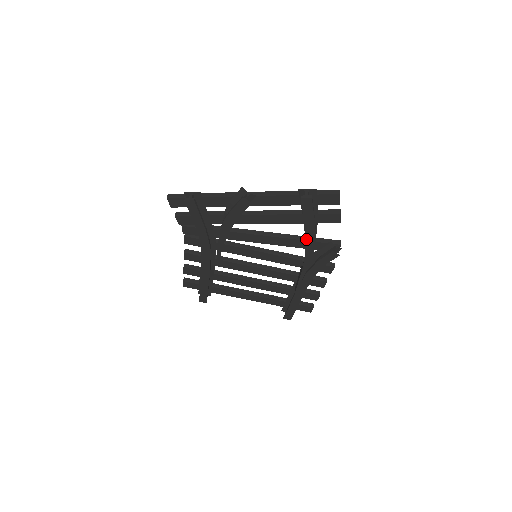
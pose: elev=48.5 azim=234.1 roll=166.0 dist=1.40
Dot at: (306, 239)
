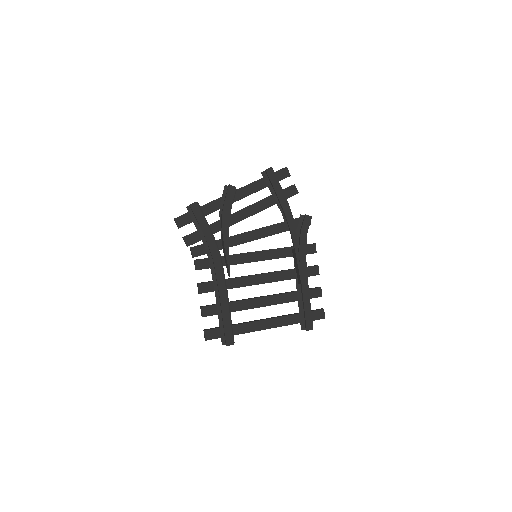
Dot at: (284, 210)
